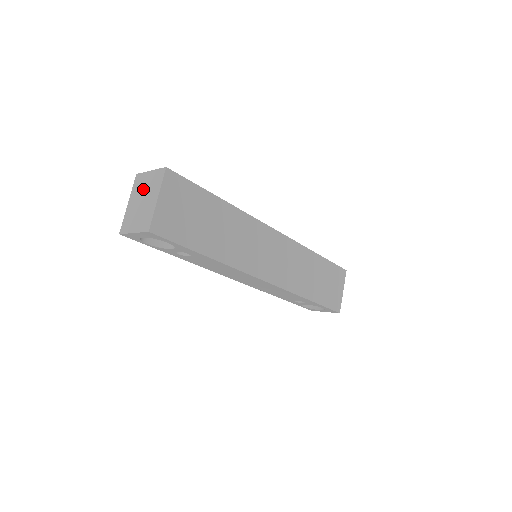
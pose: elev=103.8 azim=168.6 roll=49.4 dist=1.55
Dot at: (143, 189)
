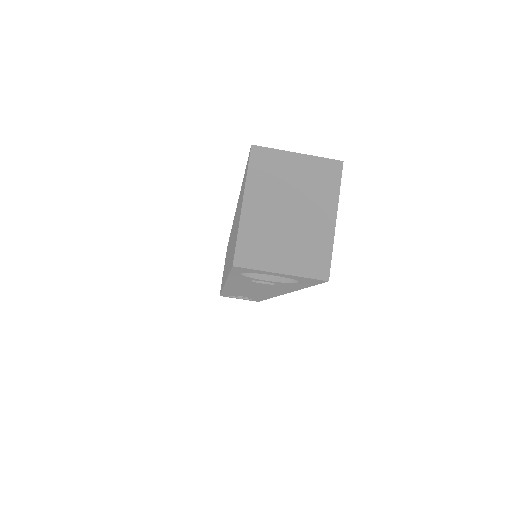
Dot at: (286, 186)
